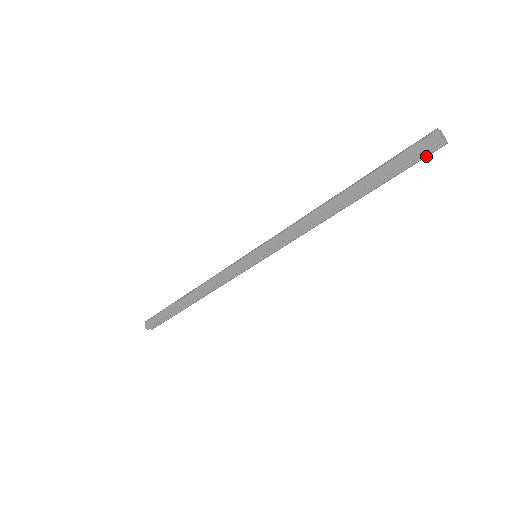
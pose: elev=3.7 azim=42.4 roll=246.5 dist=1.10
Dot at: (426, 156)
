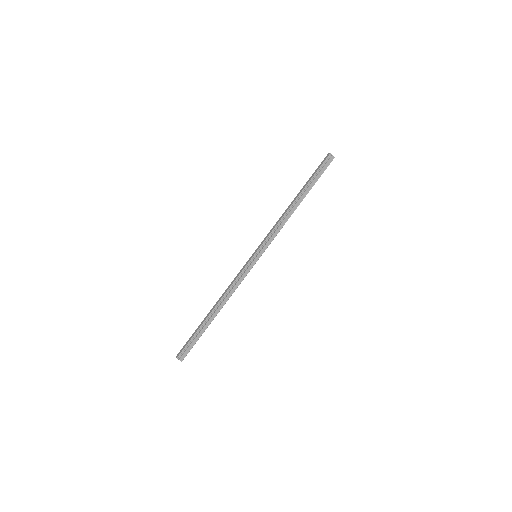
Dot at: (328, 165)
